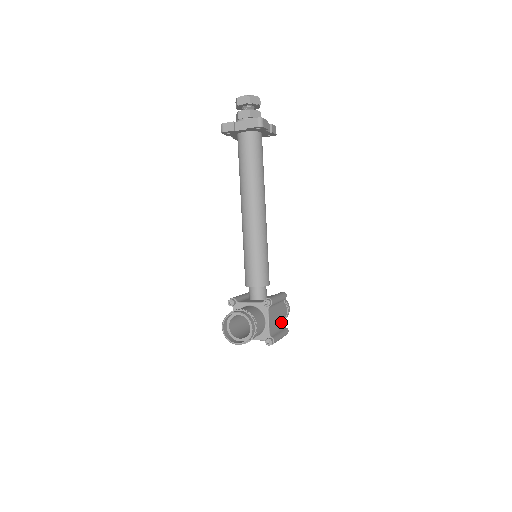
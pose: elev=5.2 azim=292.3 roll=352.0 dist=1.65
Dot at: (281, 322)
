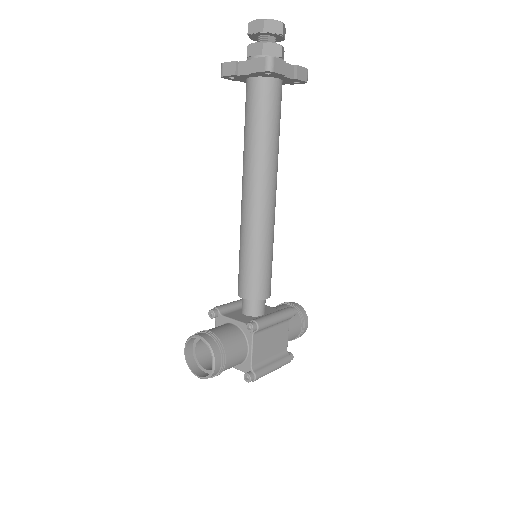
Dot at: (282, 347)
